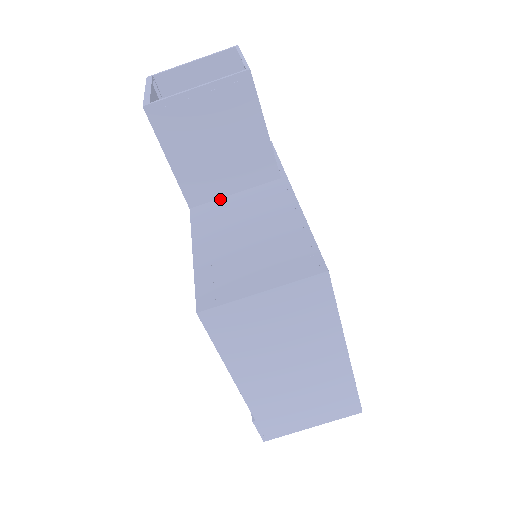
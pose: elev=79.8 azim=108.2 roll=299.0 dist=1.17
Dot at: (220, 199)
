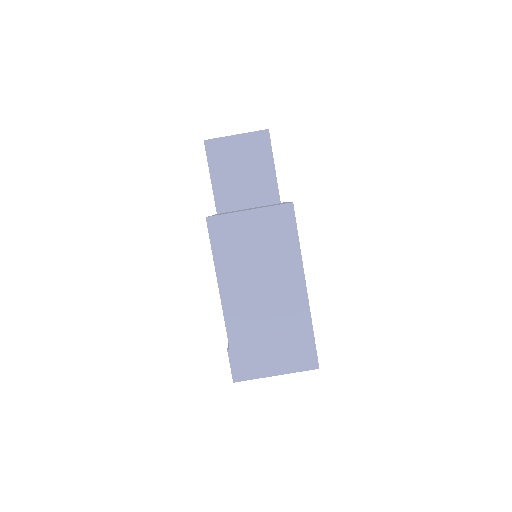
Dot at: (238, 210)
